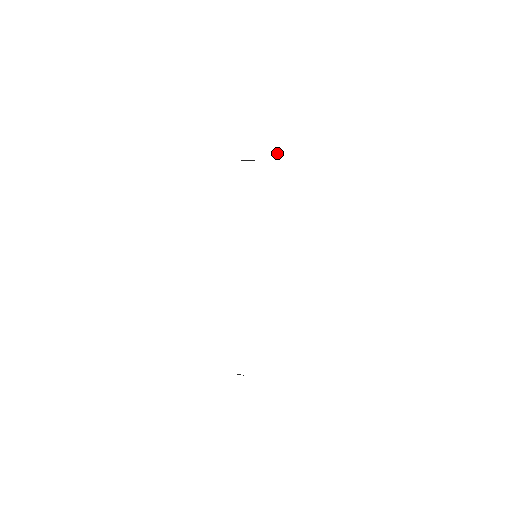
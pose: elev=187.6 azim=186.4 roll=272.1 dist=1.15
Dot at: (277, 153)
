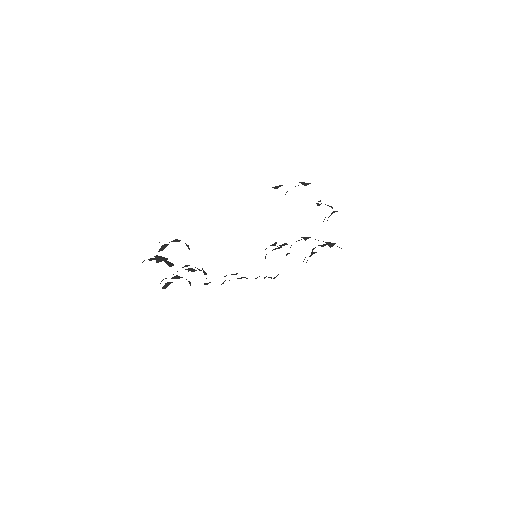
Dot at: occluded
